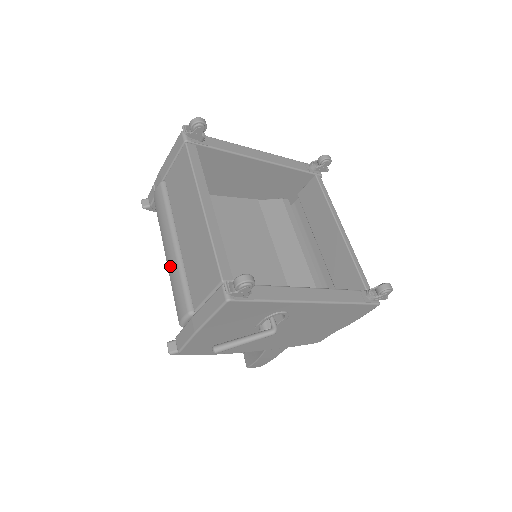
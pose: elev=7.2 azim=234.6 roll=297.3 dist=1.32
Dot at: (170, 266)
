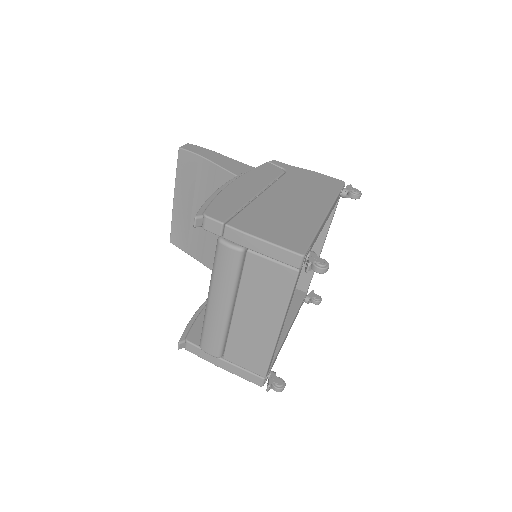
Dot at: (214, 319)
